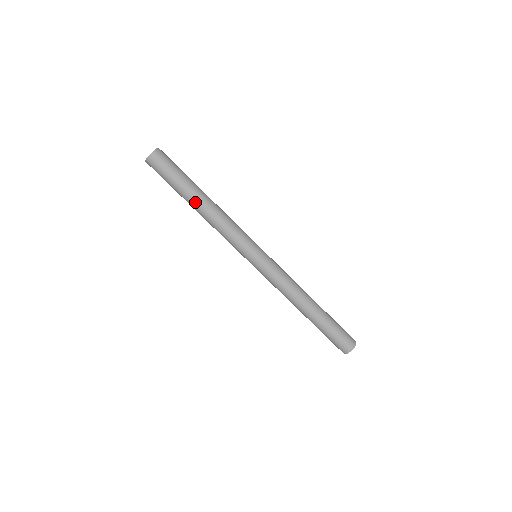
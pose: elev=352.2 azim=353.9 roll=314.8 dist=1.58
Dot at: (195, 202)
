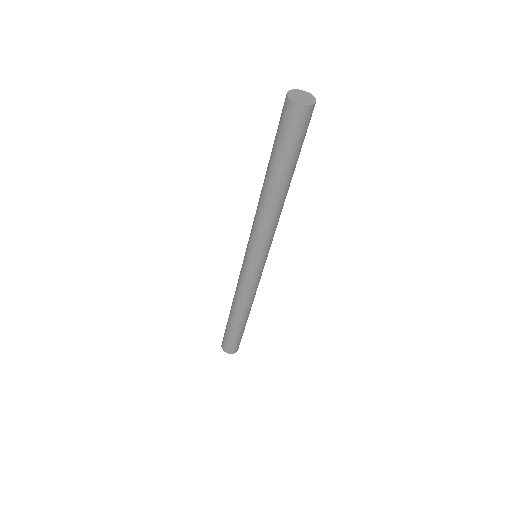
Dot at: (272, 184)
